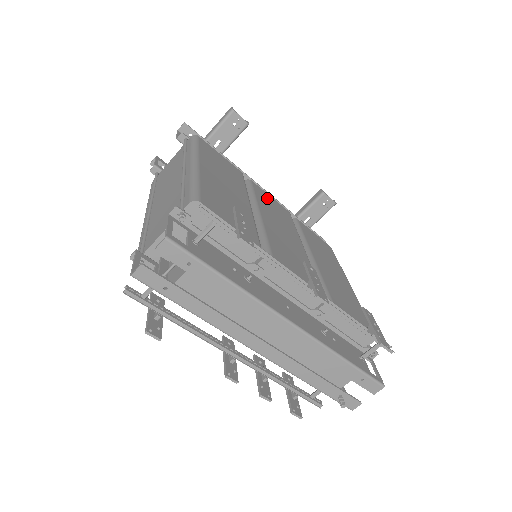
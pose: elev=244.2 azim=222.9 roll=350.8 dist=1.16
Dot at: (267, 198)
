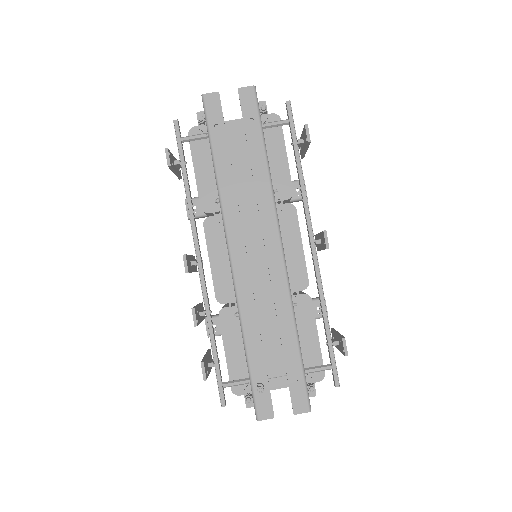
Dot at: occluded
